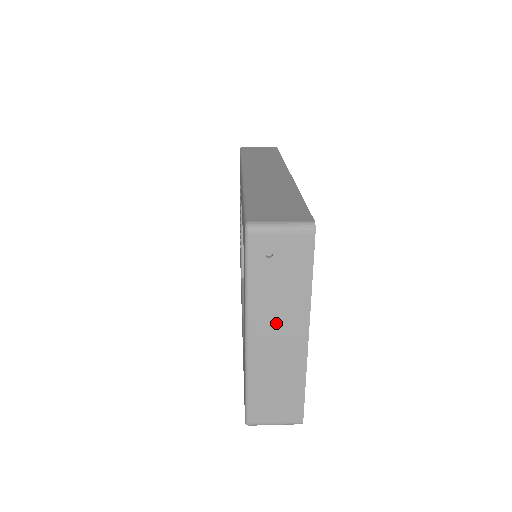
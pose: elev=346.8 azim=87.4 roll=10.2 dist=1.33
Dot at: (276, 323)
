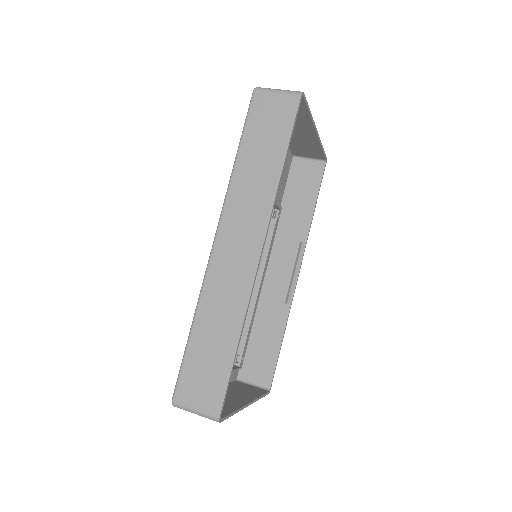
Dot at: occluded
